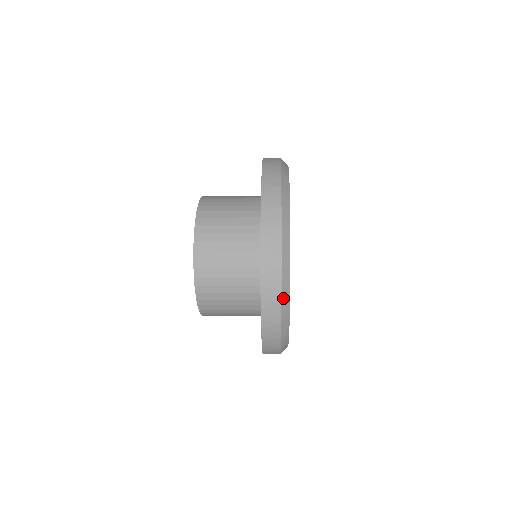
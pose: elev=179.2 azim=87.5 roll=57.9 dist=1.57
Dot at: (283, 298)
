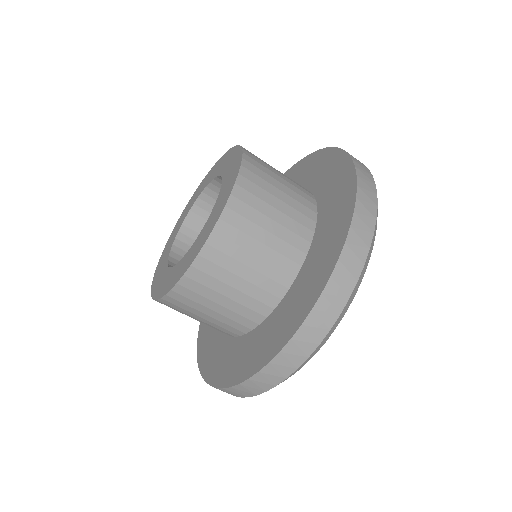
Dot at: (376, 216)
